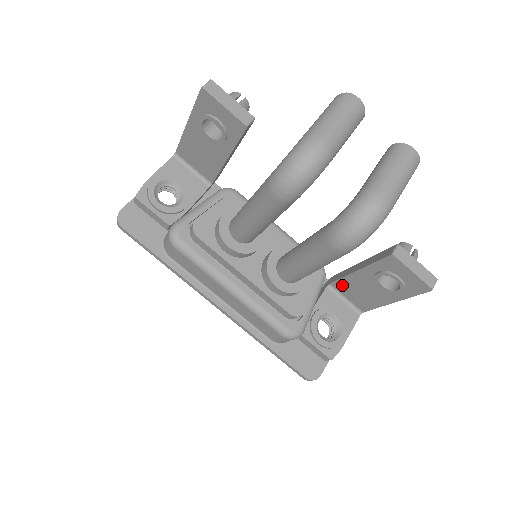
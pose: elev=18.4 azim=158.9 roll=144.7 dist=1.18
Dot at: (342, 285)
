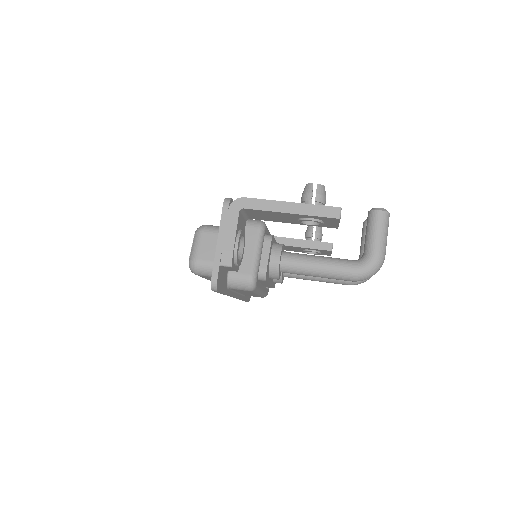
Dot at: occluded
